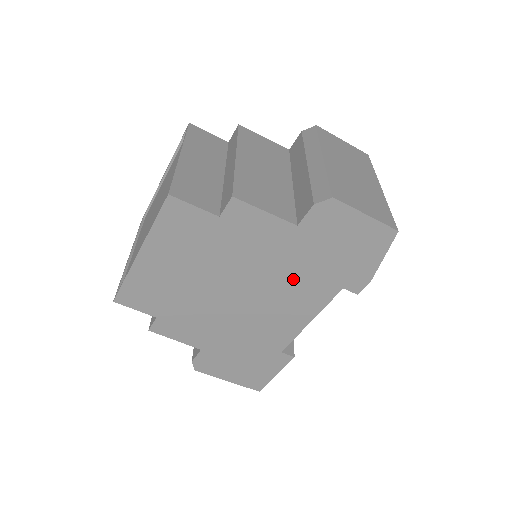
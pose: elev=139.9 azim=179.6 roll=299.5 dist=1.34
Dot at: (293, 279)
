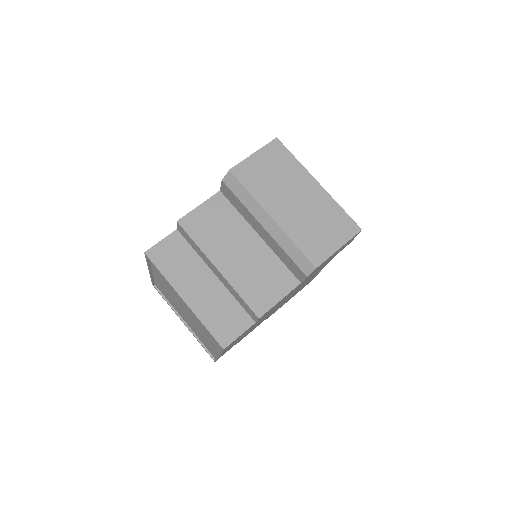
Dot at: occluded
